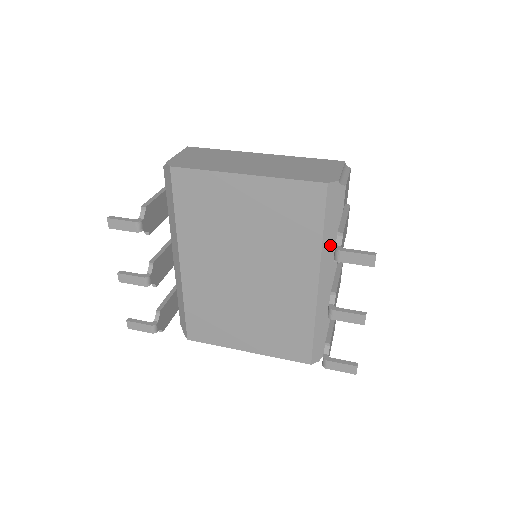
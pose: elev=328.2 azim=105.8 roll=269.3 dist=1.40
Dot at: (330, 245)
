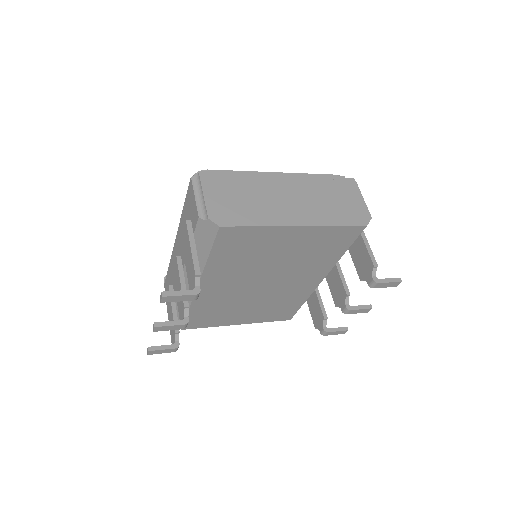
Dot at: occluded
